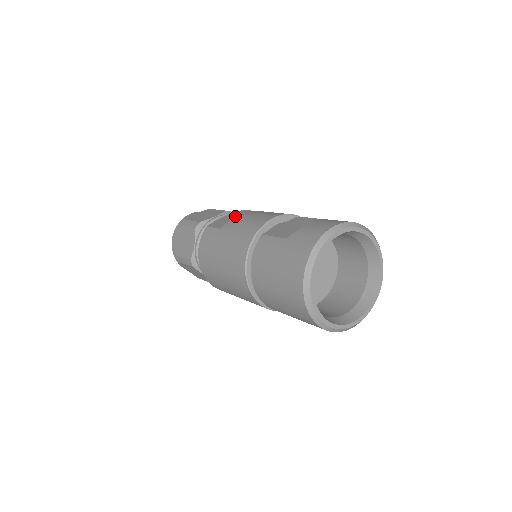
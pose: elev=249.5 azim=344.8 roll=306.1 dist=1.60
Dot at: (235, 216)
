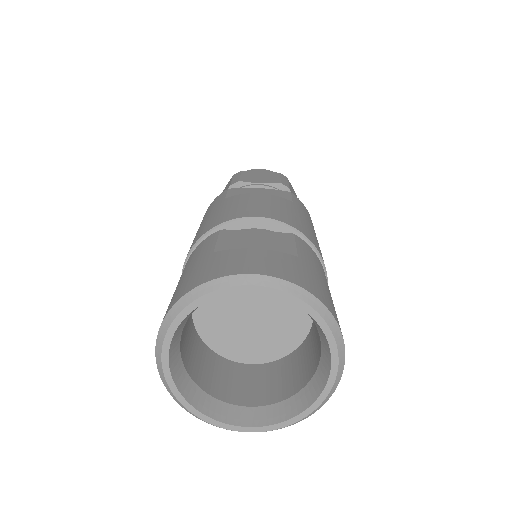
Dot at: (267, 193)
